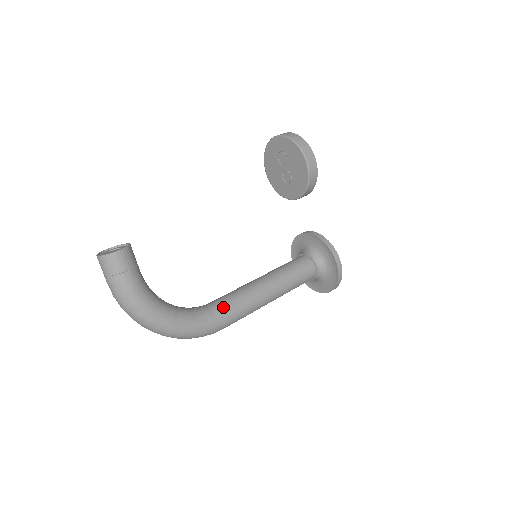
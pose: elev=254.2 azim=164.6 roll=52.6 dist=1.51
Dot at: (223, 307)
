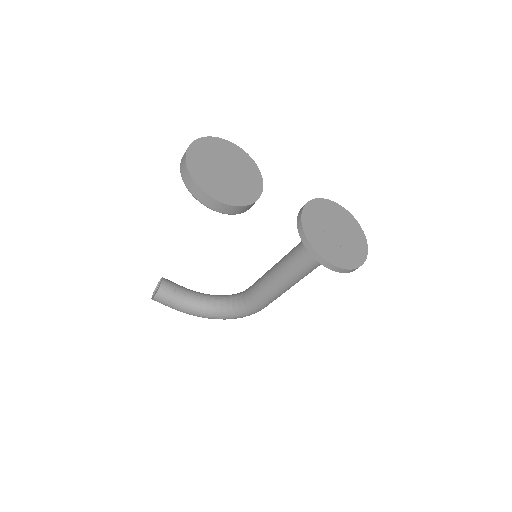
Dot at: (250, 301)
